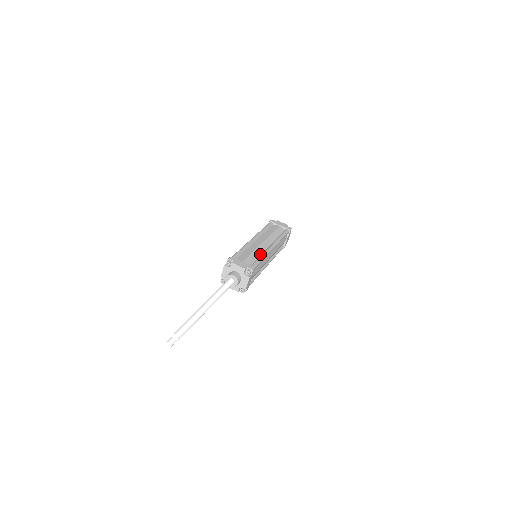
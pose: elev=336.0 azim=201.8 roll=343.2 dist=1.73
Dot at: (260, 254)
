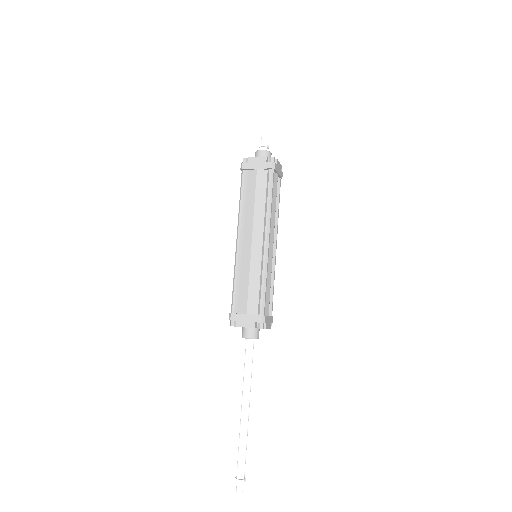
Dot at: (272, 274)
